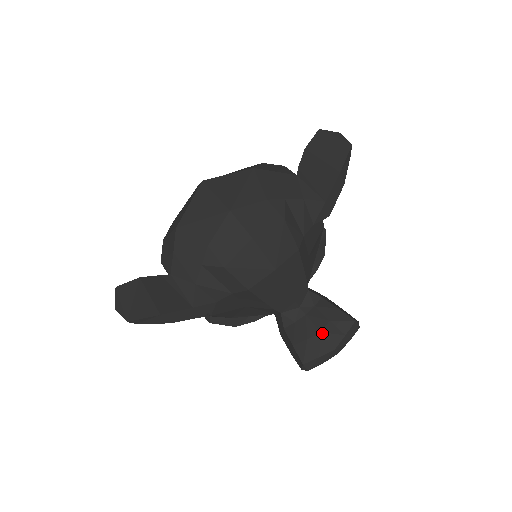
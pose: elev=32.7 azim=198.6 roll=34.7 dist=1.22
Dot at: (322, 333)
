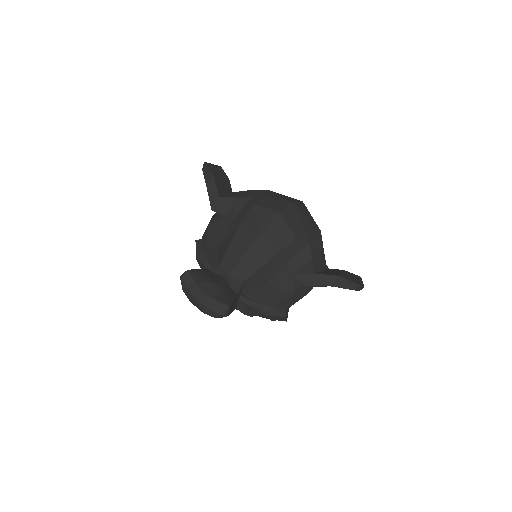
Dot at: (214, 283)
